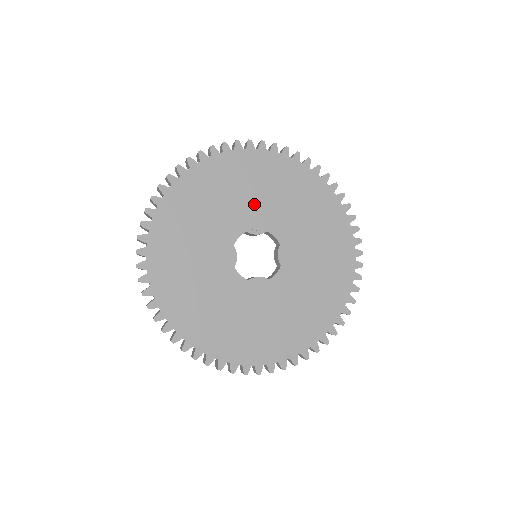
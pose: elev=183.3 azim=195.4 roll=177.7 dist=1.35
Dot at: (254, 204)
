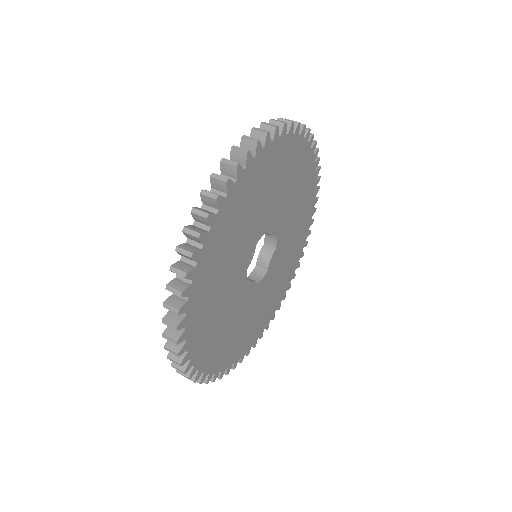
Dot at: (237, 258)
